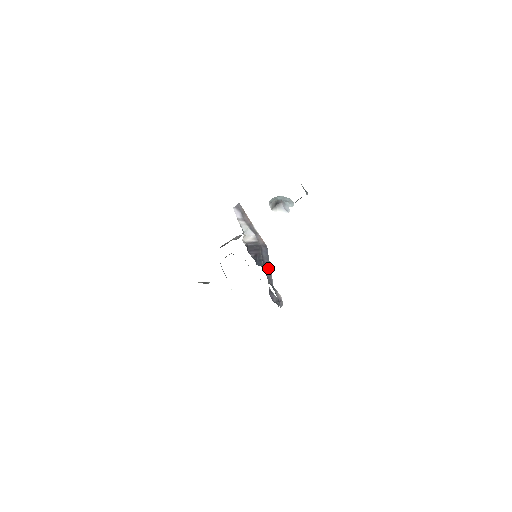
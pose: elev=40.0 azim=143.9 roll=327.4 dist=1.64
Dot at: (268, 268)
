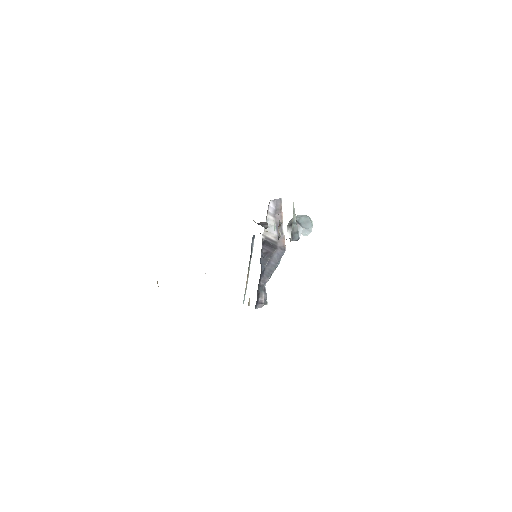
Dot at: (270, 270)
